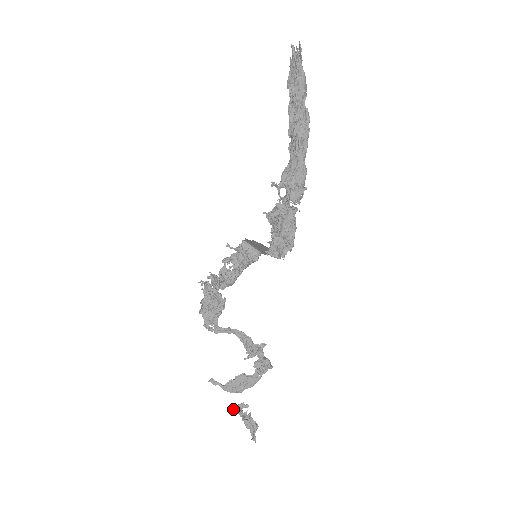
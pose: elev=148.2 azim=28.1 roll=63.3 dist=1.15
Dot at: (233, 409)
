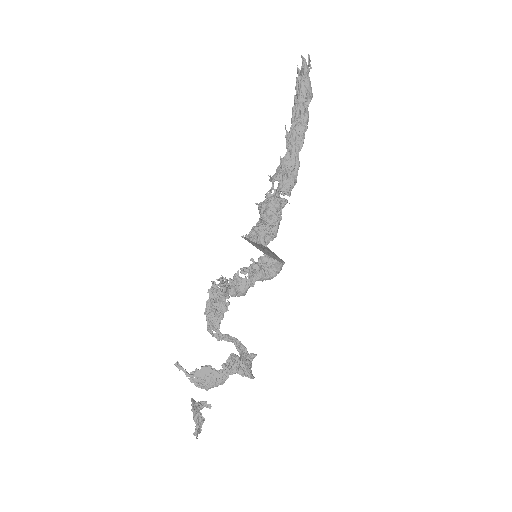
Dot at: occluded
